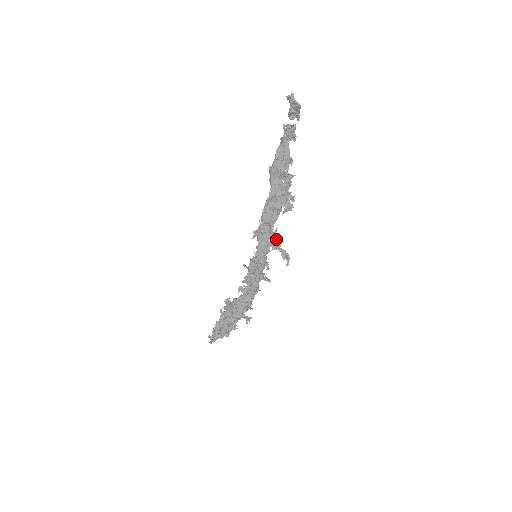
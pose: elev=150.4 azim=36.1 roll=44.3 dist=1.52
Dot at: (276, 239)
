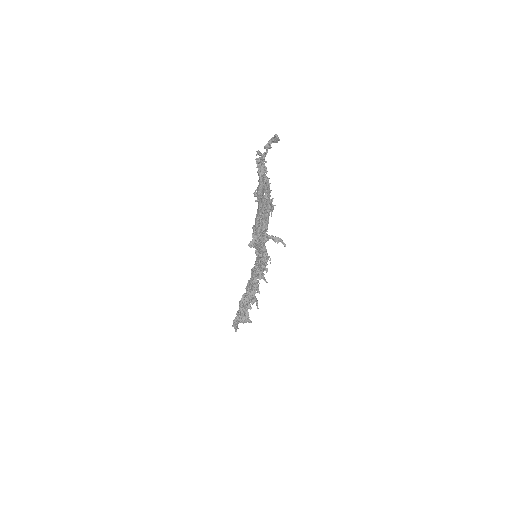
Dot at: (267, 234)
